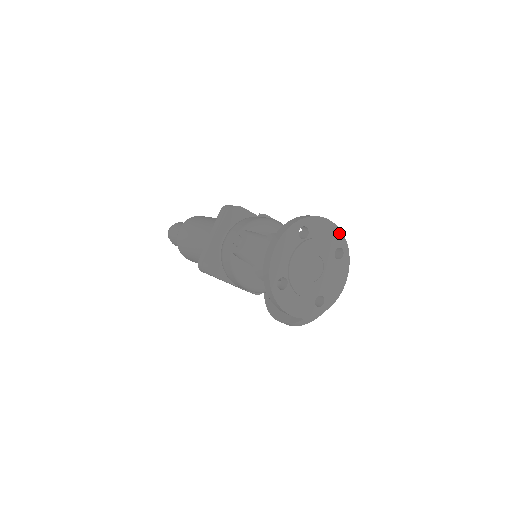
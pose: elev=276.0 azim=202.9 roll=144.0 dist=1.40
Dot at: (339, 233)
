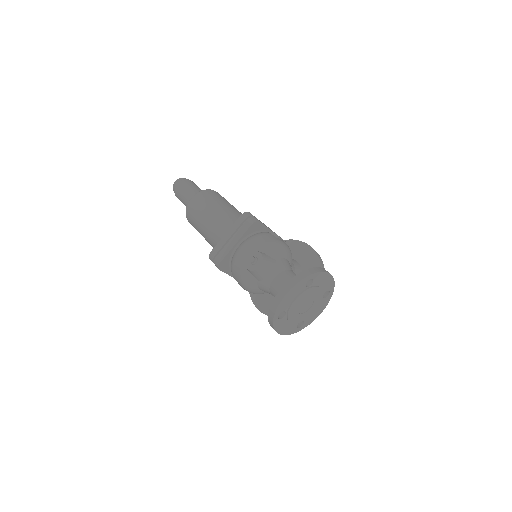
Dot at: (332, 281)
